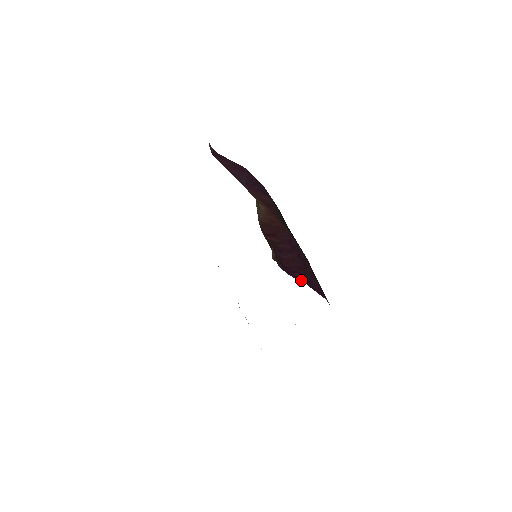
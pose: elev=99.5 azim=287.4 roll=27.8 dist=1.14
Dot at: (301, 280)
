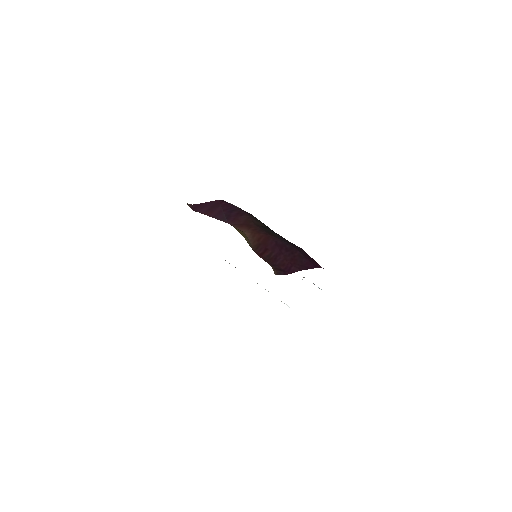
Dot at: (297, 270)
